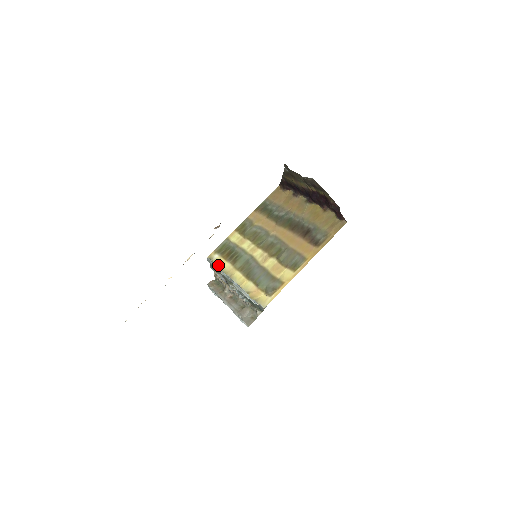
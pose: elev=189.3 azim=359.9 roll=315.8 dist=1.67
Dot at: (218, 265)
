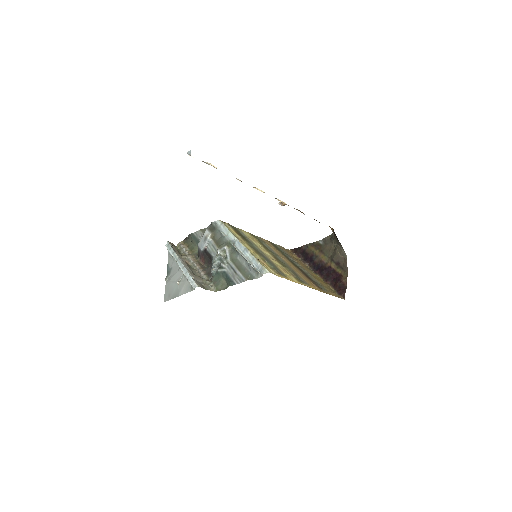
Dot at: (229, 229)
